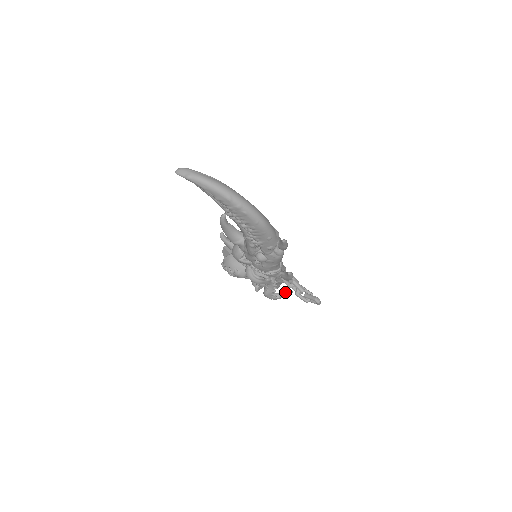
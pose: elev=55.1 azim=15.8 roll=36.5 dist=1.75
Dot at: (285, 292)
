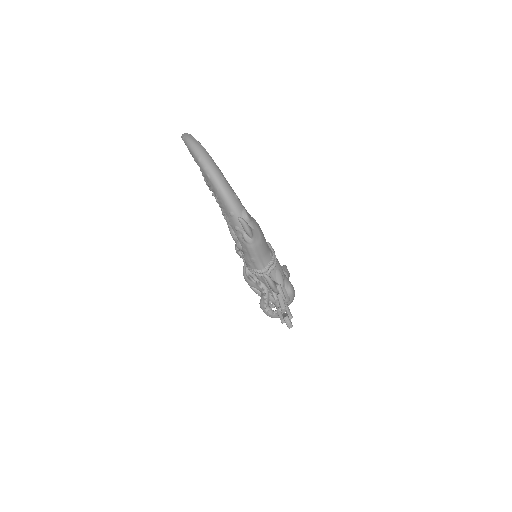
Dot at: occluded
